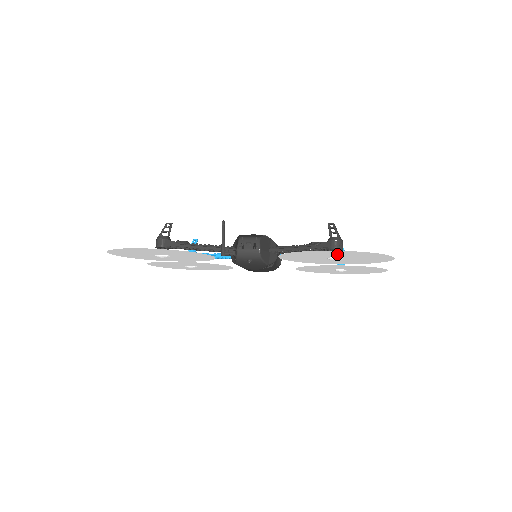
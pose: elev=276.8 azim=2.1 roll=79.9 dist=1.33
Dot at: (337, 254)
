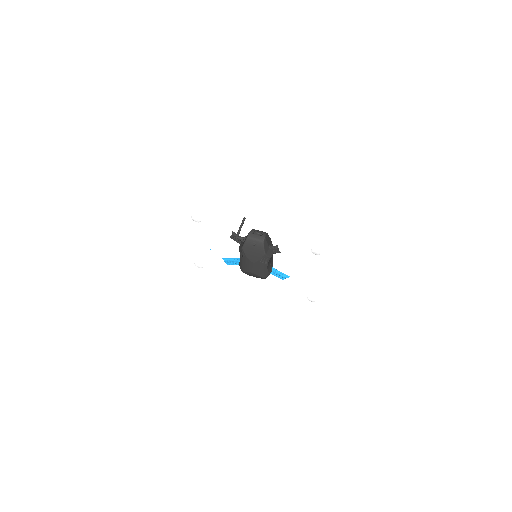
Dot at: (321, 237)
